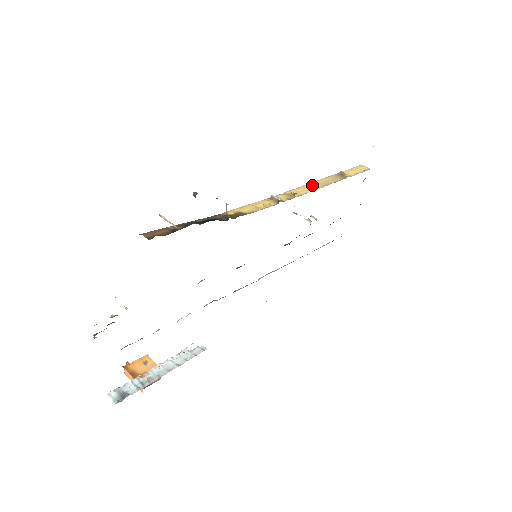
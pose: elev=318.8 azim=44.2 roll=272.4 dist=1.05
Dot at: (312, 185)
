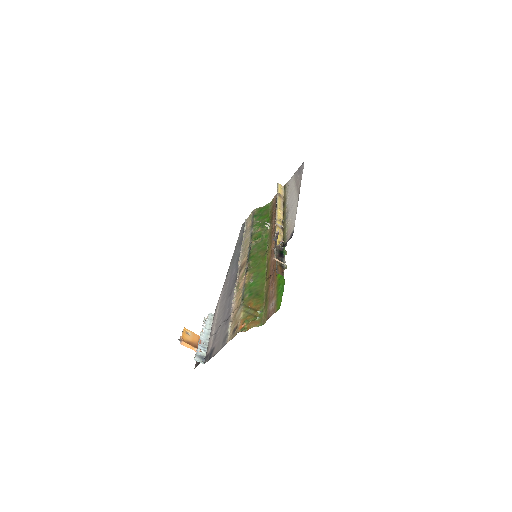
Dot at: (279, 209)
